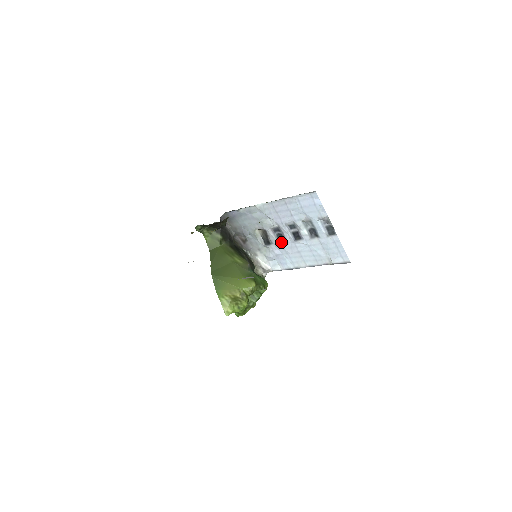
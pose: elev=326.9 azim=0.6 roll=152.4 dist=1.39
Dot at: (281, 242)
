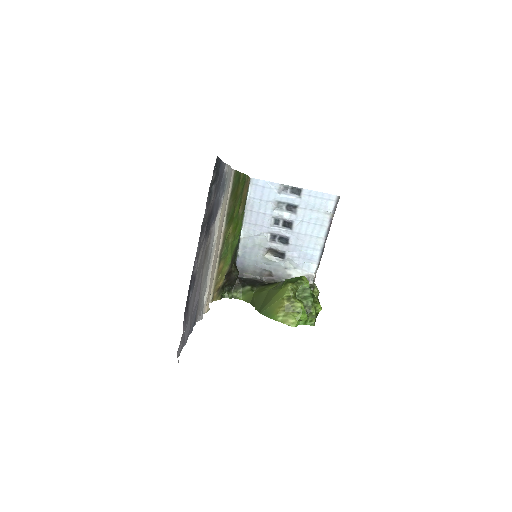
Dot at: (287, 243)
